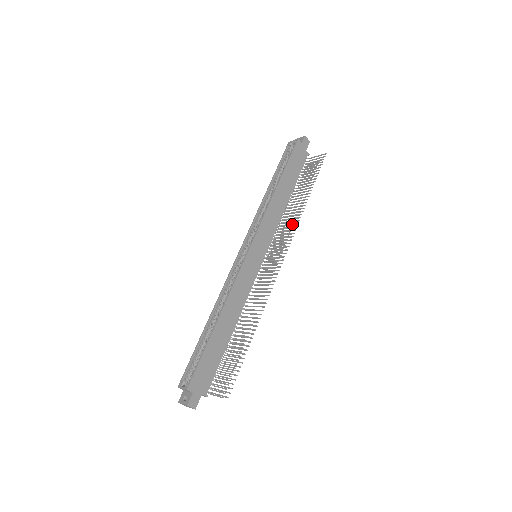
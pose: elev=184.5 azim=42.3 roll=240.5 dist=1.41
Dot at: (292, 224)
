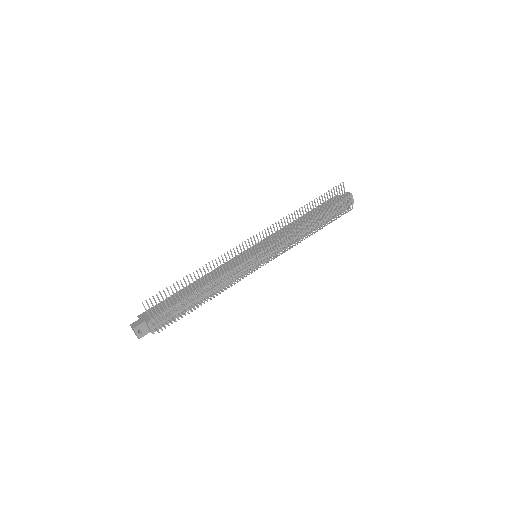
Dot at: (285, 223)
